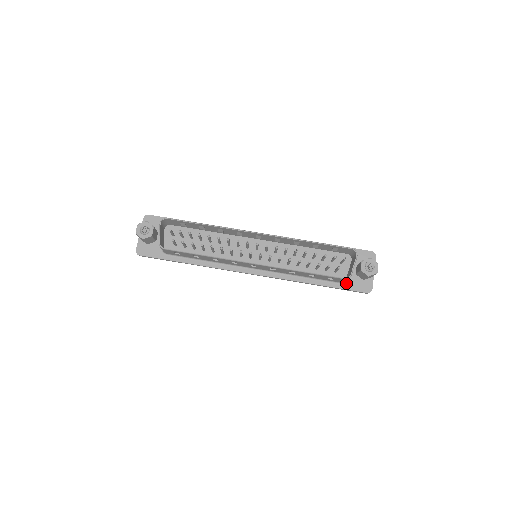
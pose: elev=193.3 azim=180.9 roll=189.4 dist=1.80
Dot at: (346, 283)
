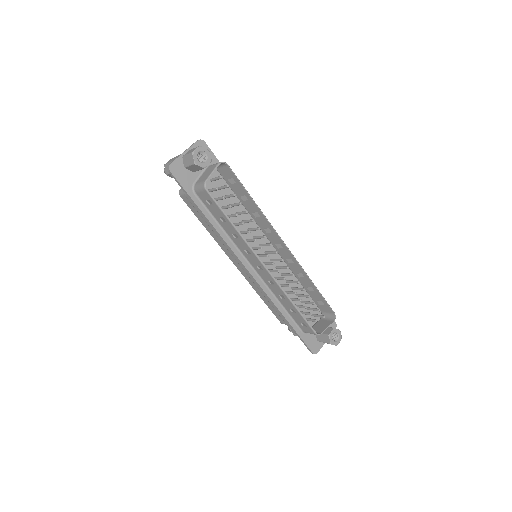
Dot at: (305, 334)
